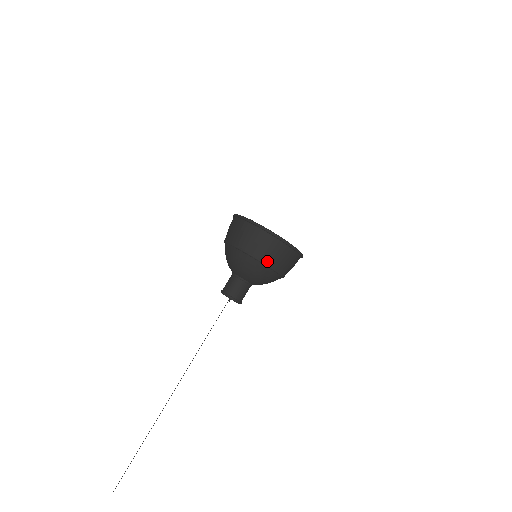
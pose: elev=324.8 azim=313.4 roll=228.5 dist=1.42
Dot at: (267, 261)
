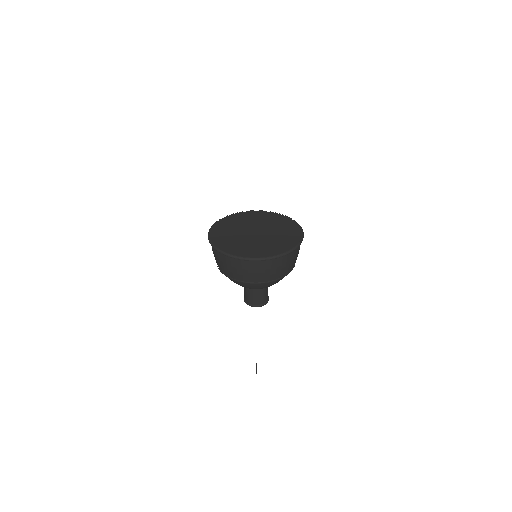
Dot at: (256, 281)
